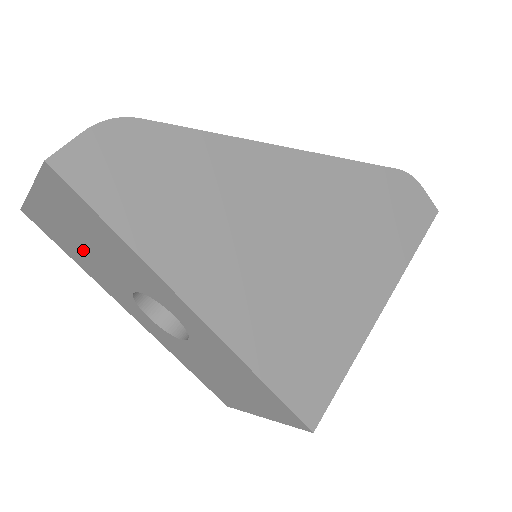
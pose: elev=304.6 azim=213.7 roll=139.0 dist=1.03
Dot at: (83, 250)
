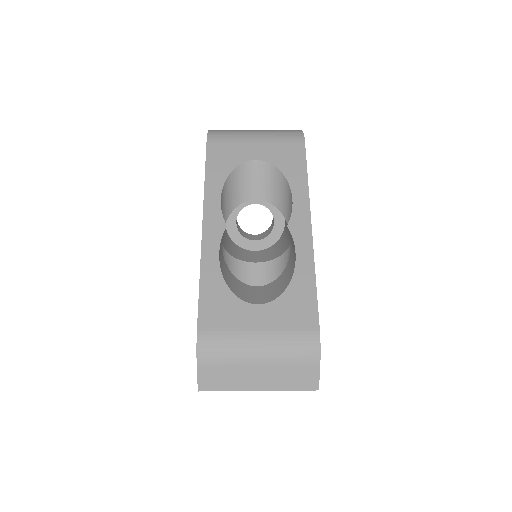
Dot at: occluded
